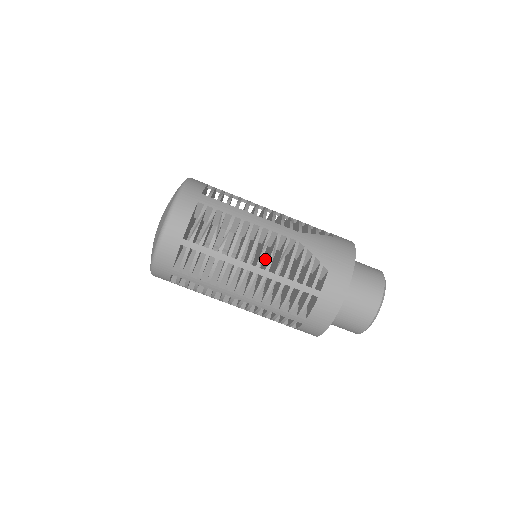
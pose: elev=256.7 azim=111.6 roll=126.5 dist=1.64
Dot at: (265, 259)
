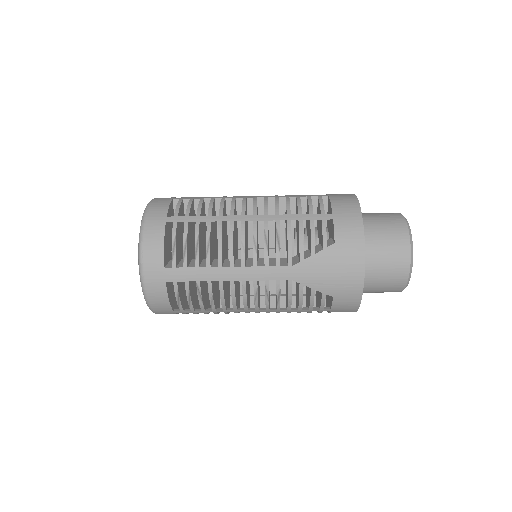
Dot at: occluded
